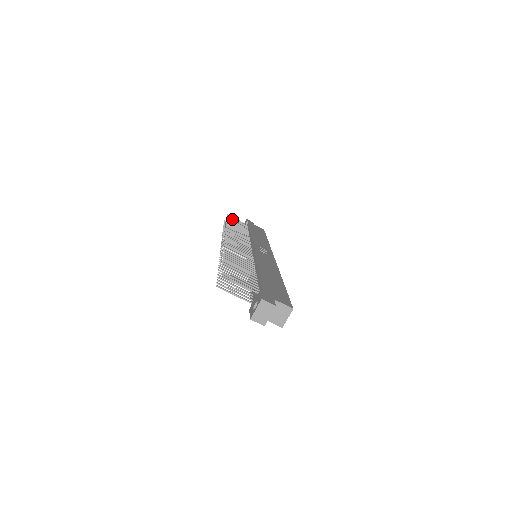
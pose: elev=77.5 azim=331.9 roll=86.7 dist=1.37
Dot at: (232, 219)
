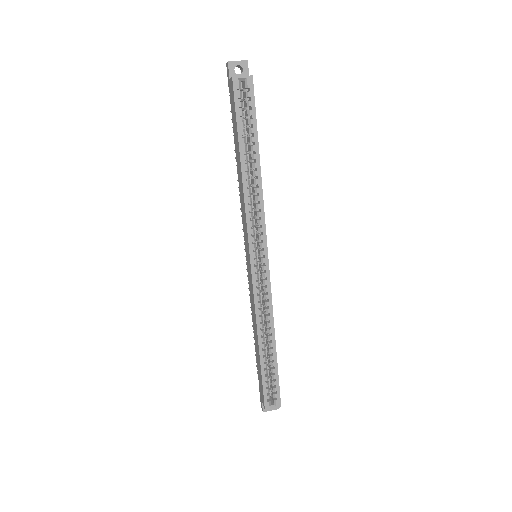
Dot at: occluded
